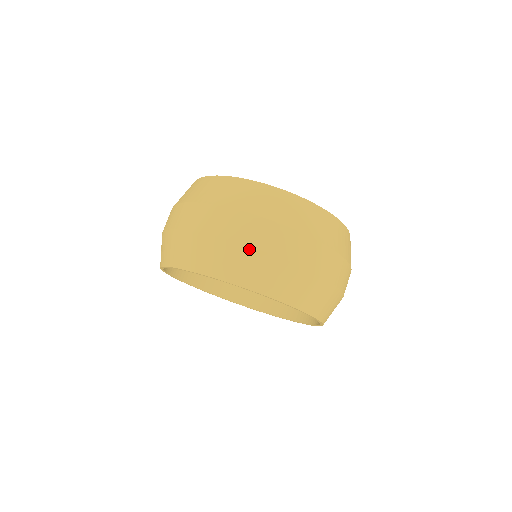
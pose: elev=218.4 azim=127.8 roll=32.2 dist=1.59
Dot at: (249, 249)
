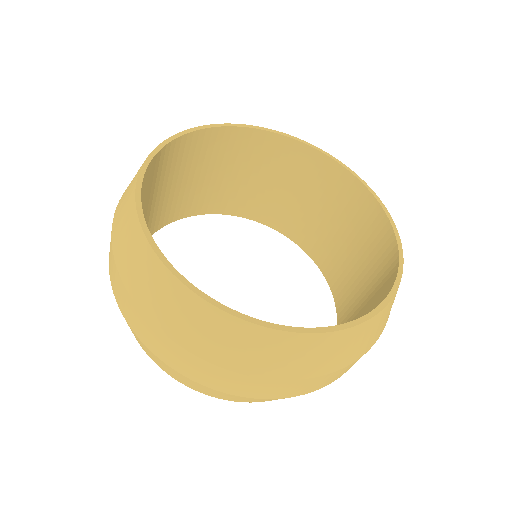
Dot at: (186, 378)
